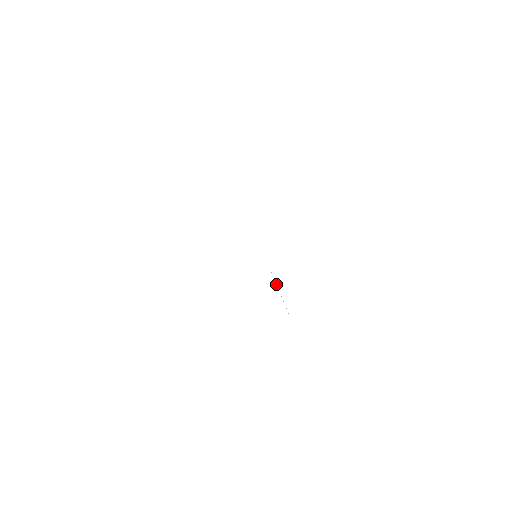
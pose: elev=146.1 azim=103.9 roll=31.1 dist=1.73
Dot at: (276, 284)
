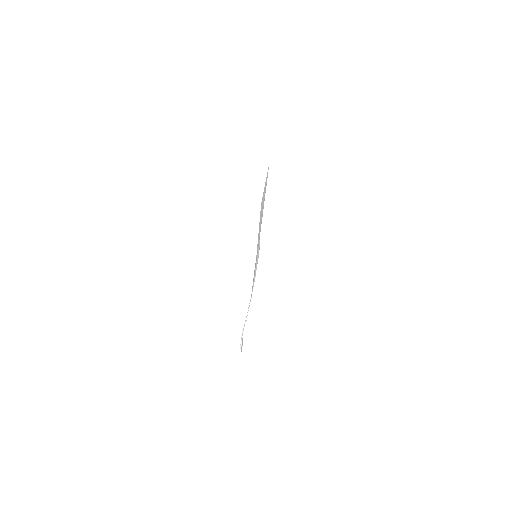
Dot at: occluded
